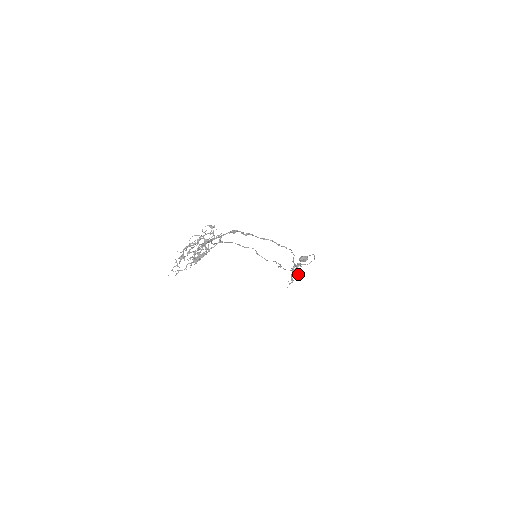
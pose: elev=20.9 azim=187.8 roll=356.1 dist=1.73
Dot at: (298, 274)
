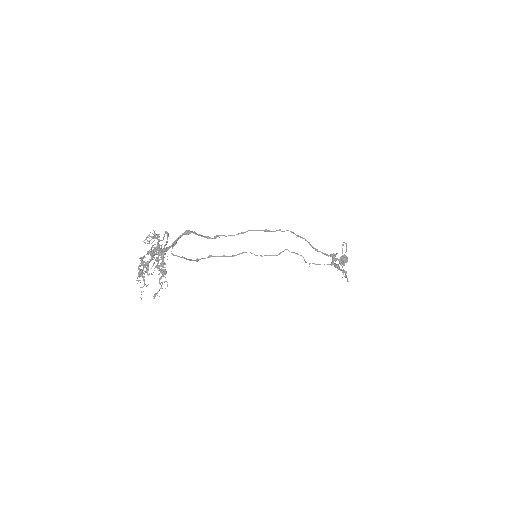
Dot at: (343, 263)
